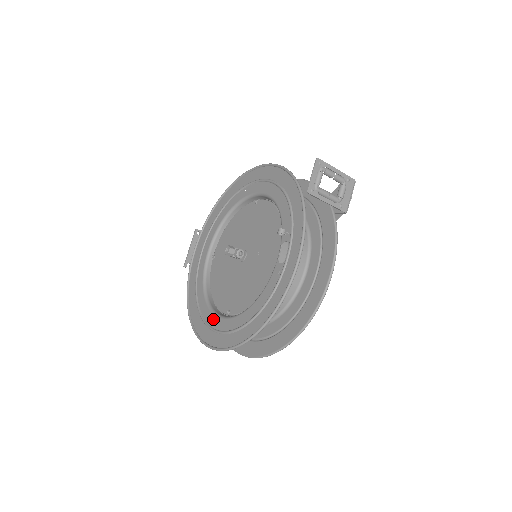
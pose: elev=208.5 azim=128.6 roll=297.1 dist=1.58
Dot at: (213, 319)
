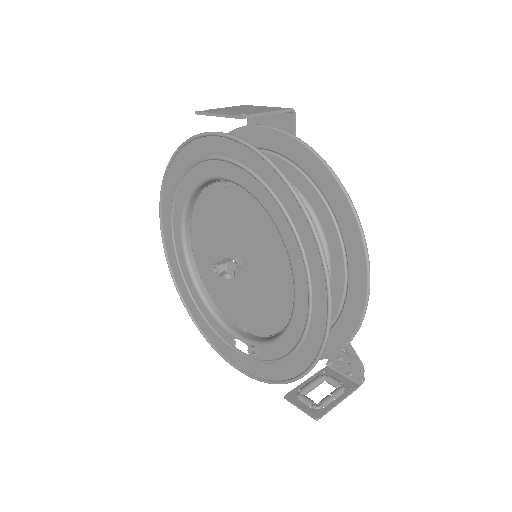
Dot at: (178, 230)
